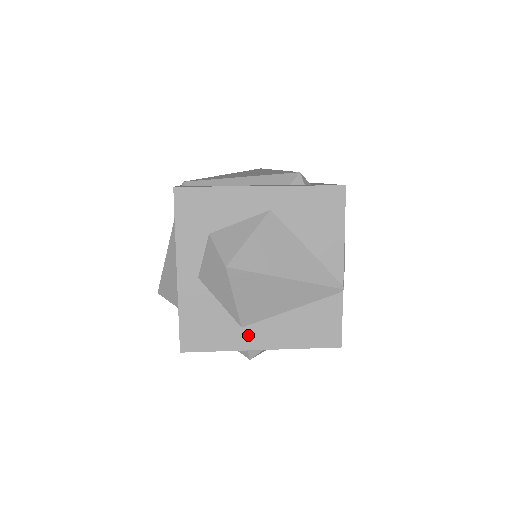
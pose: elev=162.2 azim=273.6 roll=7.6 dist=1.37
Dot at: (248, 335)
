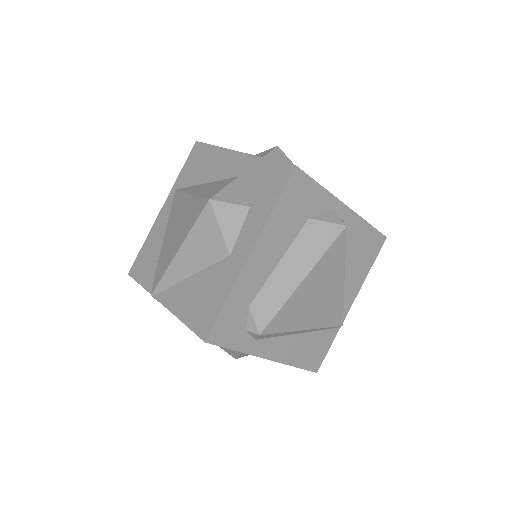
Dot at: occluded
